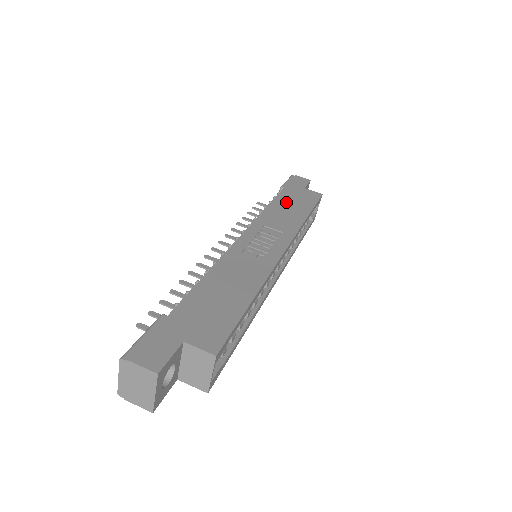
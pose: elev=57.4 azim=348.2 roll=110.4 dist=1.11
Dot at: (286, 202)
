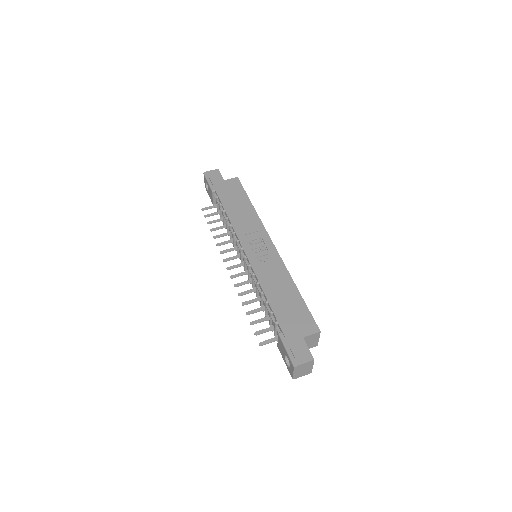
Dot at: (231, 204)
